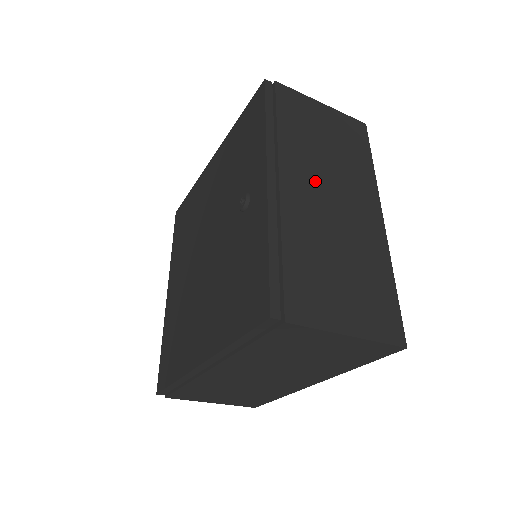
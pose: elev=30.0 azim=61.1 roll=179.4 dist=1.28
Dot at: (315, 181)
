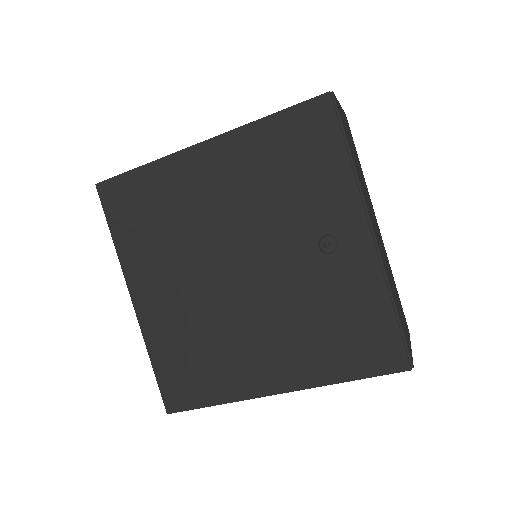
Dot at: (371, 213)
